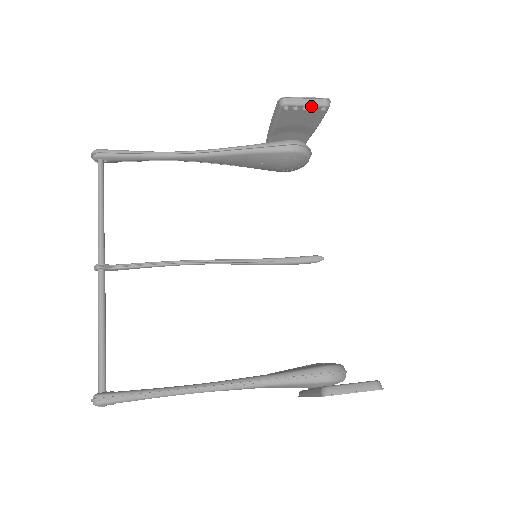
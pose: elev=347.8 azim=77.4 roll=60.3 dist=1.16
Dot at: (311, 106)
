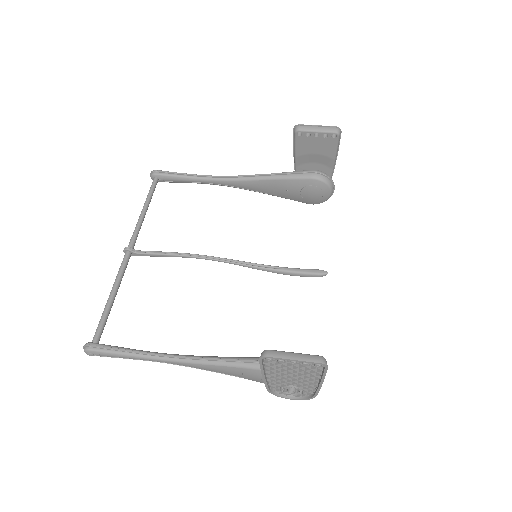
Dot at: (321, 133)
